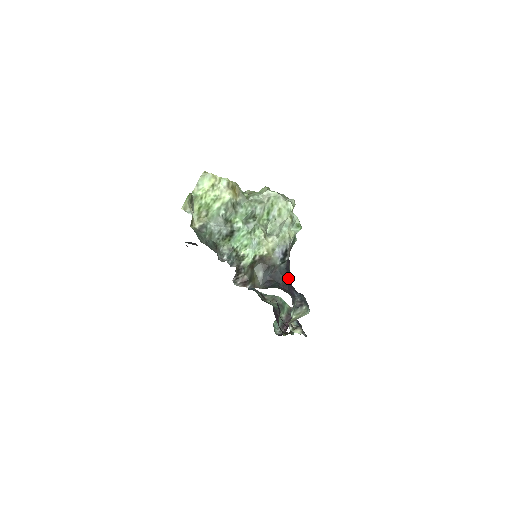
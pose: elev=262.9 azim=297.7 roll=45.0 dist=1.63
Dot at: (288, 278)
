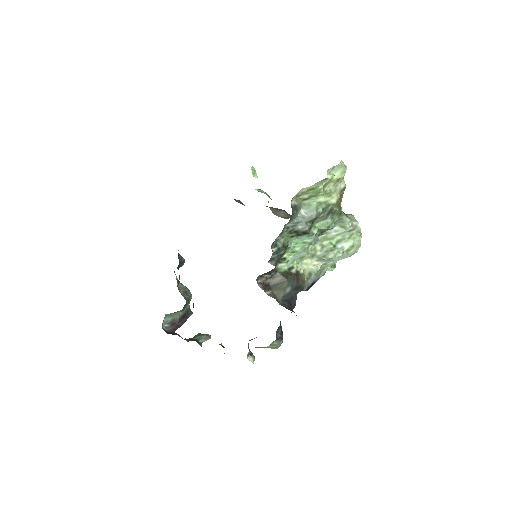
Dot at: occluded
